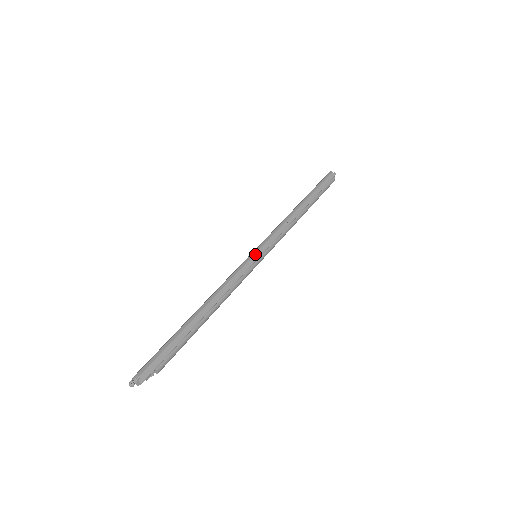
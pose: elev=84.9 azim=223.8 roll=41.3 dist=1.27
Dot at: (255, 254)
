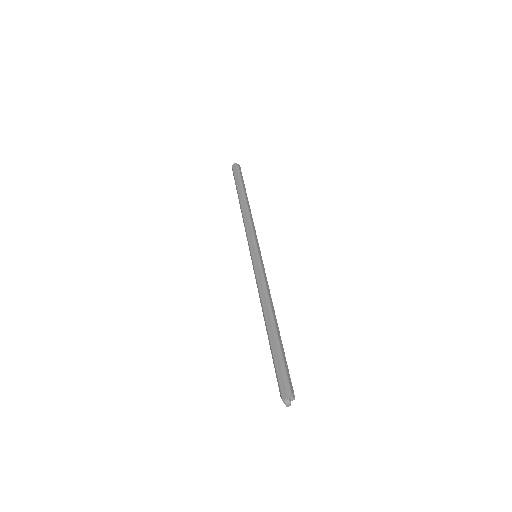
Dot at: (259, 254)
